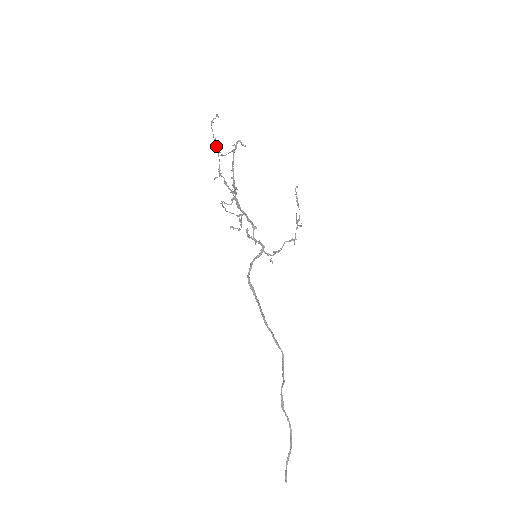
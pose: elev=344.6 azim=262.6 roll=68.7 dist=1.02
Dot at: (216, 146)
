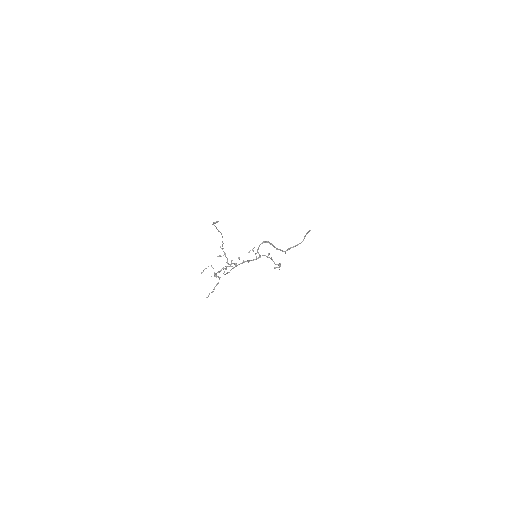
Dot at: occluded
